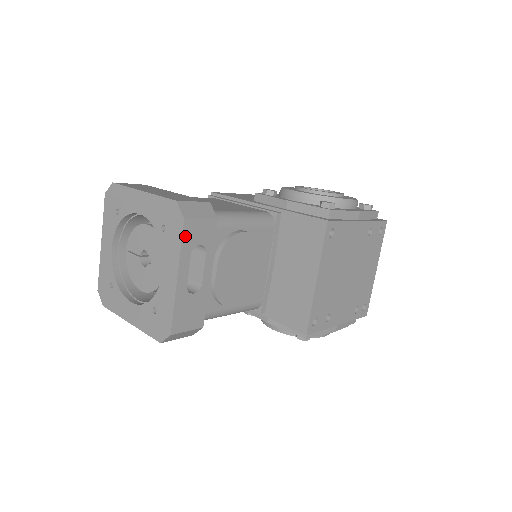
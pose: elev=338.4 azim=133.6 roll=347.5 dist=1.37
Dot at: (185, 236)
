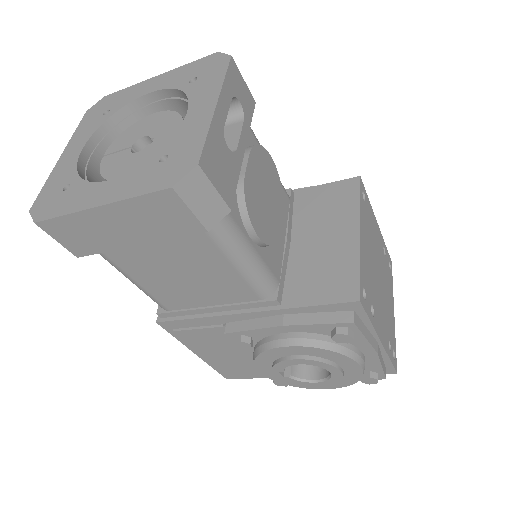
Dot at: (230, 73)
